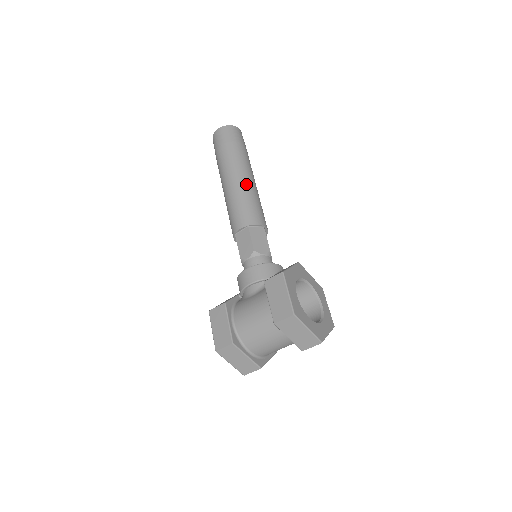
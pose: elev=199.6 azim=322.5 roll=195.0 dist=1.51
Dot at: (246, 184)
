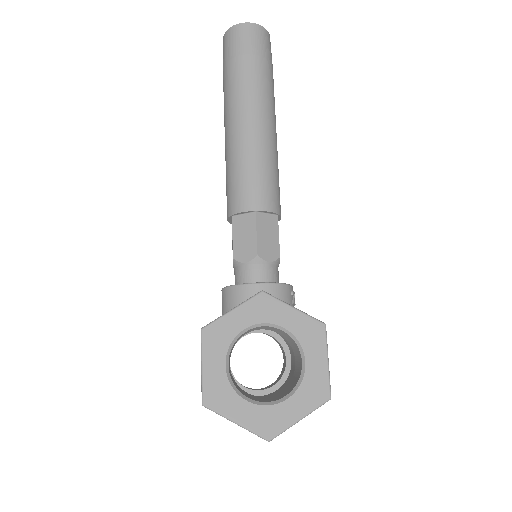
Dot at: (237, 138)
